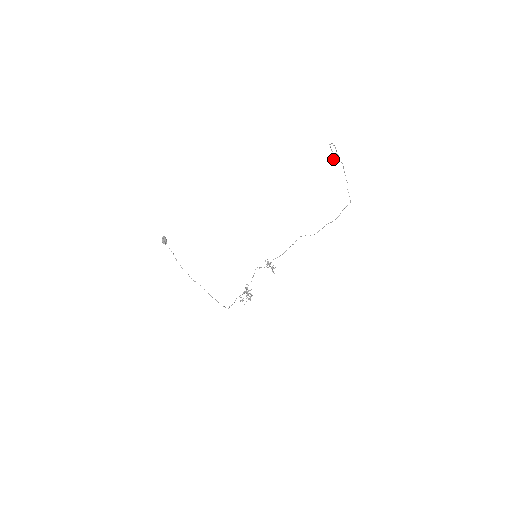
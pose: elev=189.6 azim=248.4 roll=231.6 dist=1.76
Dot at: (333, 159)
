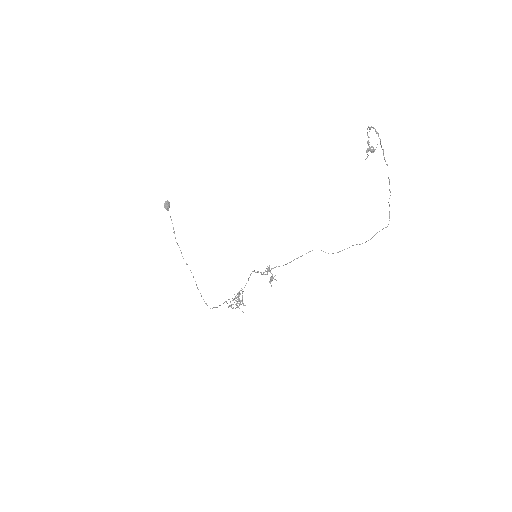
Dot at: (367, 149)
